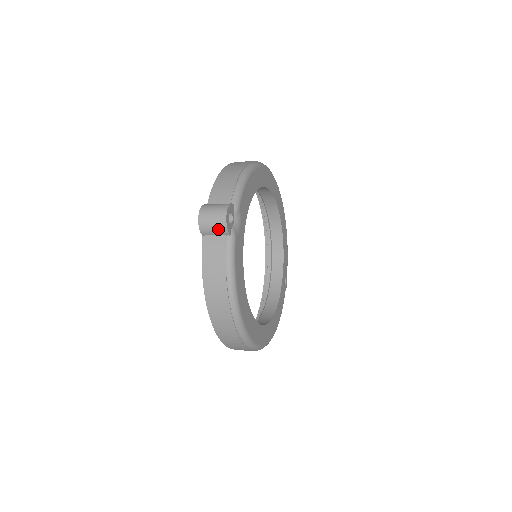
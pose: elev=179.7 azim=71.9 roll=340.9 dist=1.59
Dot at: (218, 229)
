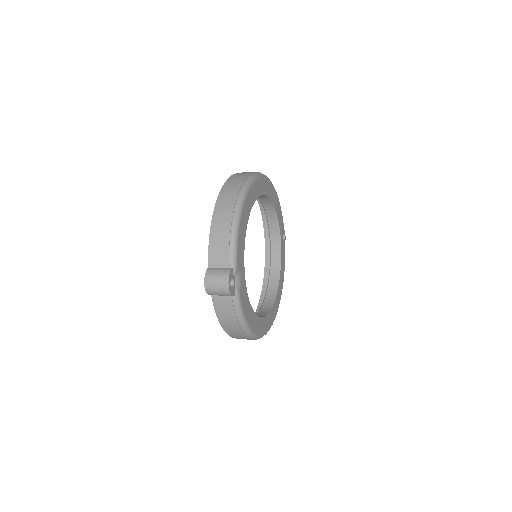
Dot at: (224, 295)
